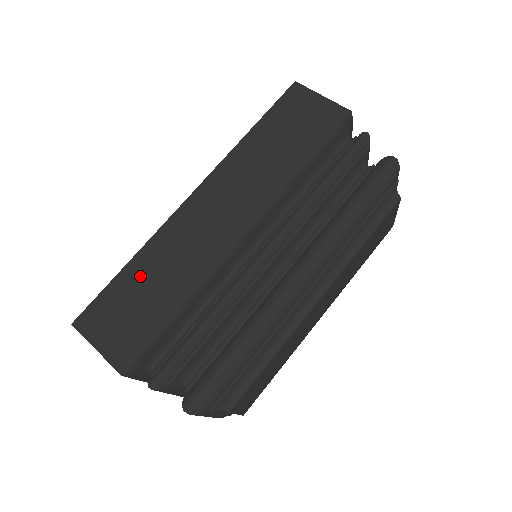
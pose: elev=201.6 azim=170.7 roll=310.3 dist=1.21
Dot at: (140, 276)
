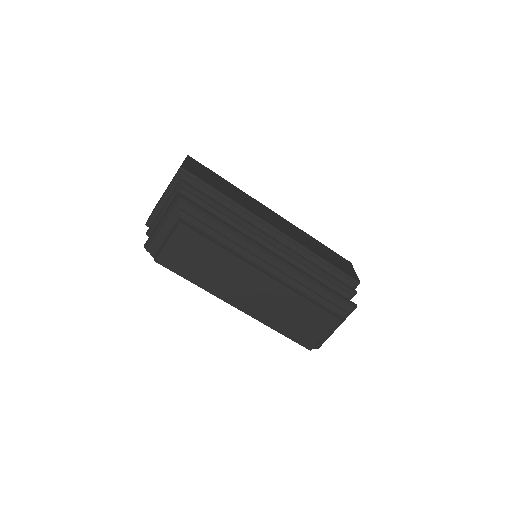
Dot at: (227, 185)
